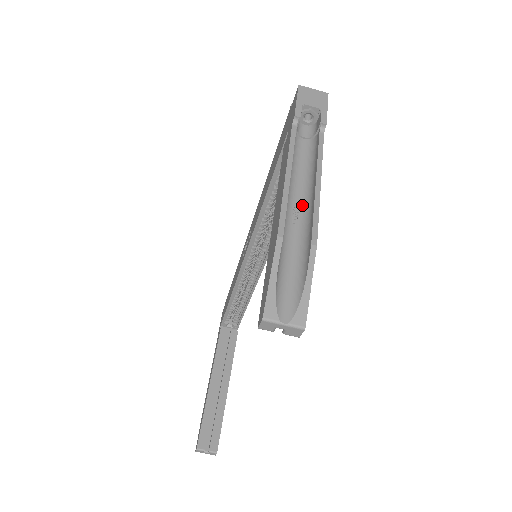
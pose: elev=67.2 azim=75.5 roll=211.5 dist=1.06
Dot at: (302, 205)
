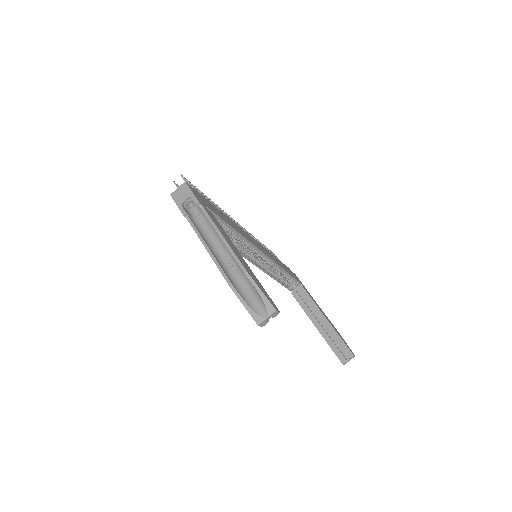
Dot at: (228, 253)
